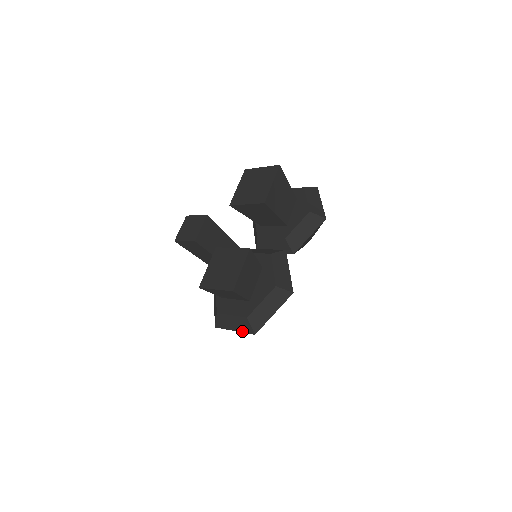
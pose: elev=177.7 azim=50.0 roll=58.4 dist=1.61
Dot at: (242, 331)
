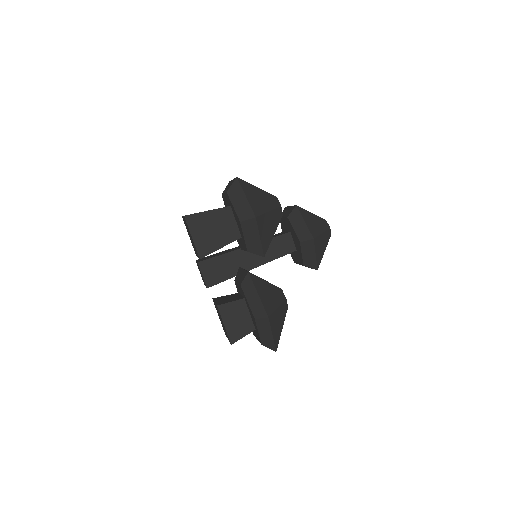
Dot at: occluded
